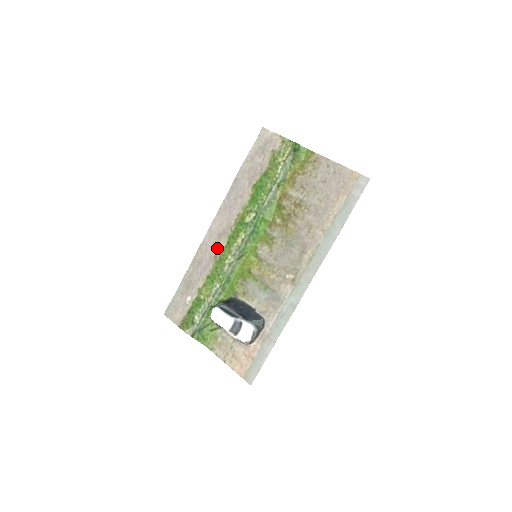
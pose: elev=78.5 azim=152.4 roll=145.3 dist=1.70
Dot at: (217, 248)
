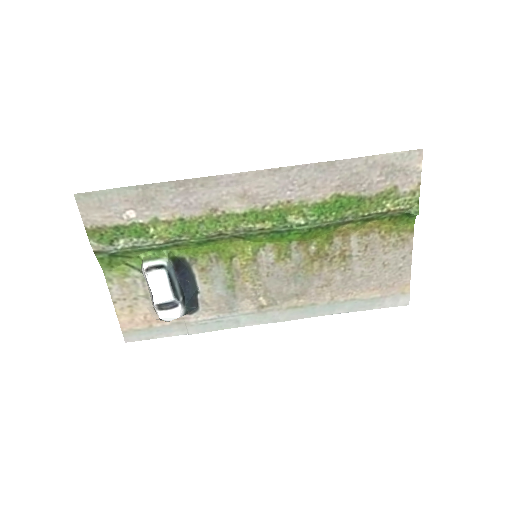
Dot at: (227, 204)
